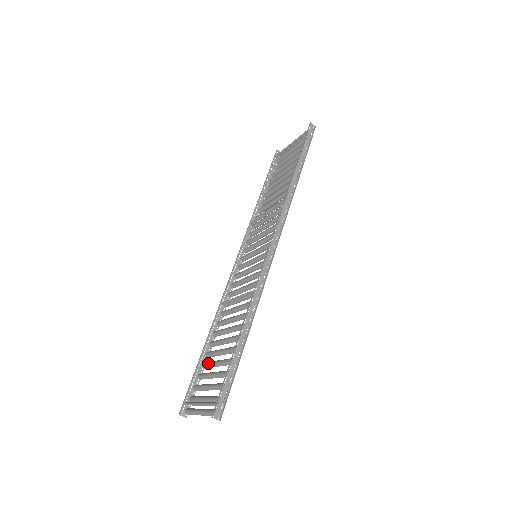
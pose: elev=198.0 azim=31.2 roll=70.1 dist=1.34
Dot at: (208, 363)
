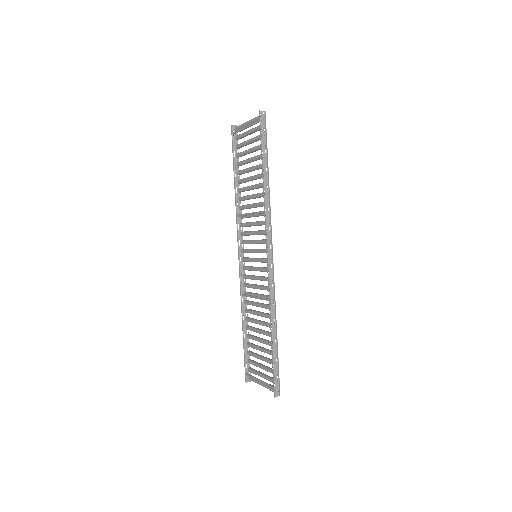
Dot at: (252, 347)
